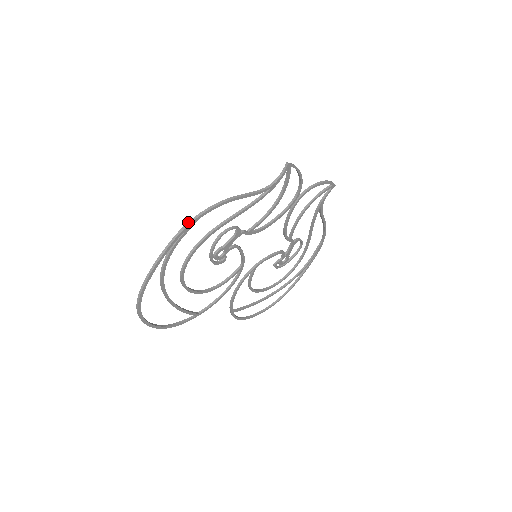
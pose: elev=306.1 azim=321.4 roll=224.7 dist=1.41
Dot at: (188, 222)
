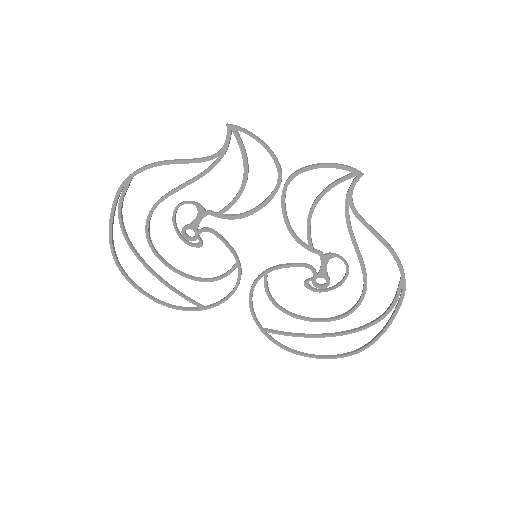
Dot at: (124, 180)
